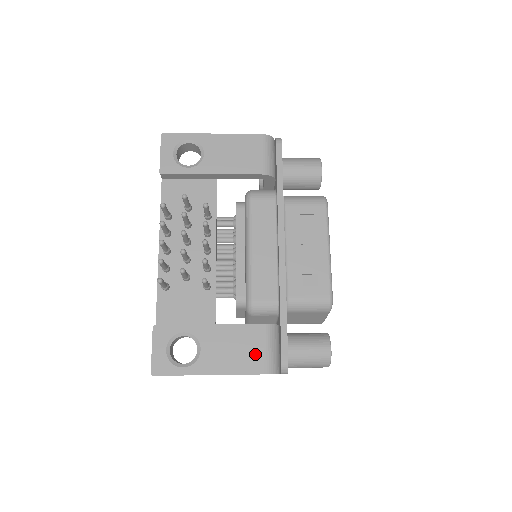
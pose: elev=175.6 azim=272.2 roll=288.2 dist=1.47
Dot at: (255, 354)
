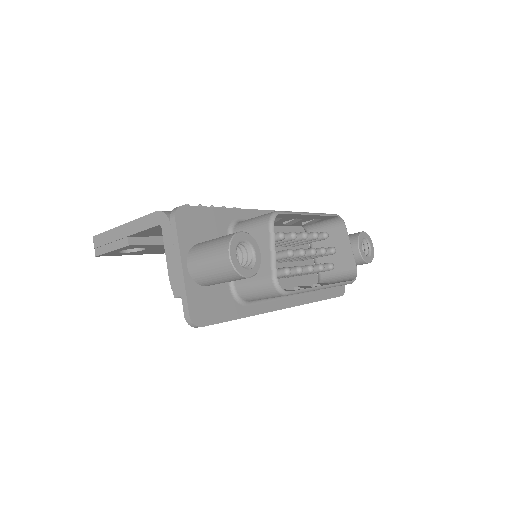
Dot at: occluded
